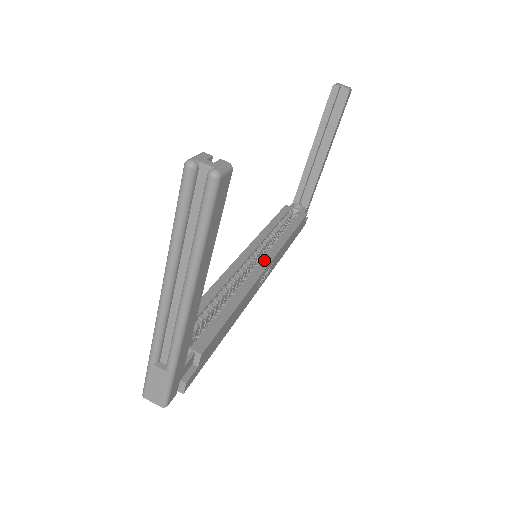
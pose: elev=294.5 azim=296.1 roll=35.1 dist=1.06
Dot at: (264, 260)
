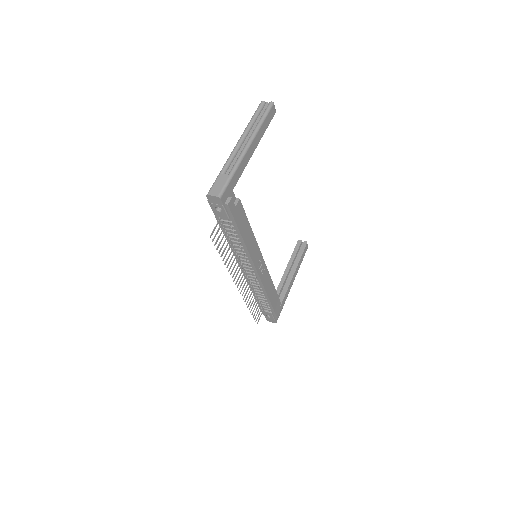
Dot at: occluded
